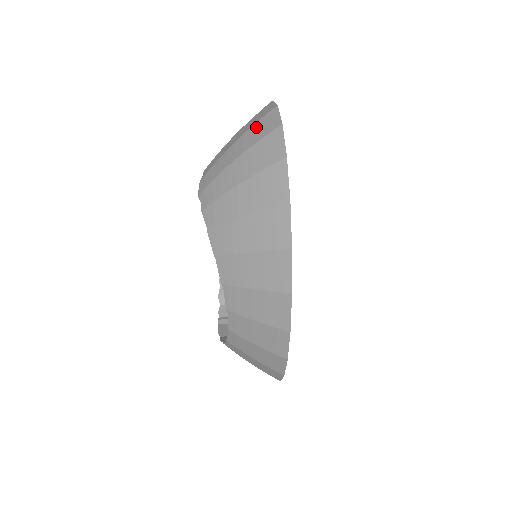
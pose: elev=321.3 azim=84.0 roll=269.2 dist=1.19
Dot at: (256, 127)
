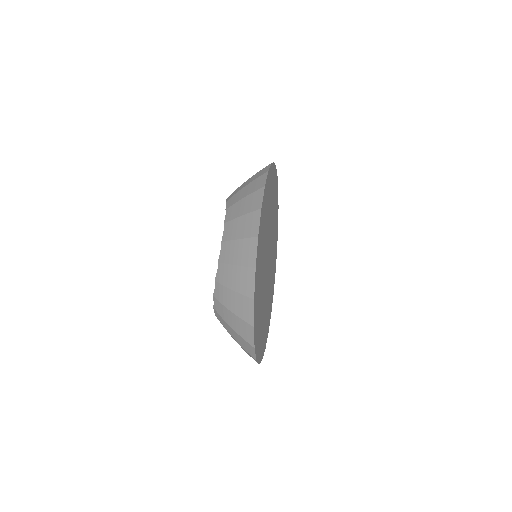
Dot at: occluded
